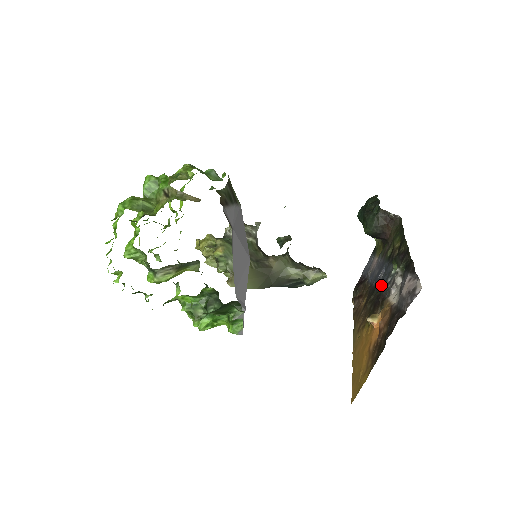
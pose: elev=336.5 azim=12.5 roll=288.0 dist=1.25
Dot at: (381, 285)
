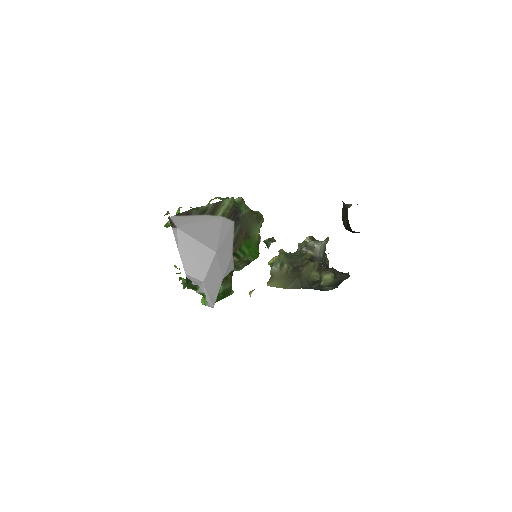
Dot at: occluded
